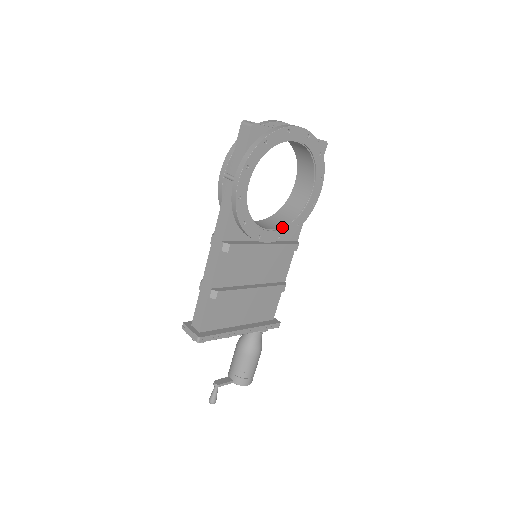
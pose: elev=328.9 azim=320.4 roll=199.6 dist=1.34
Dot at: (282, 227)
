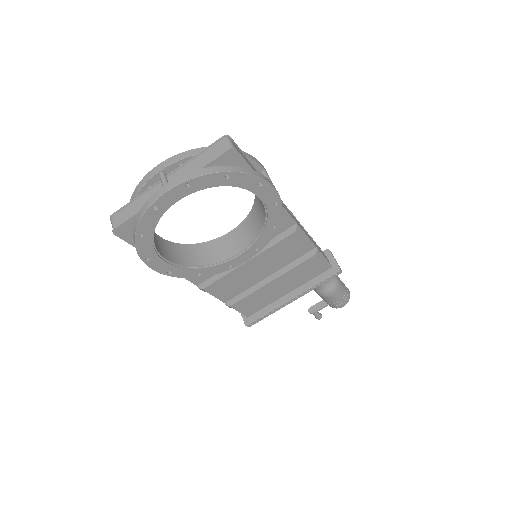
Dot at: (254, 241)
